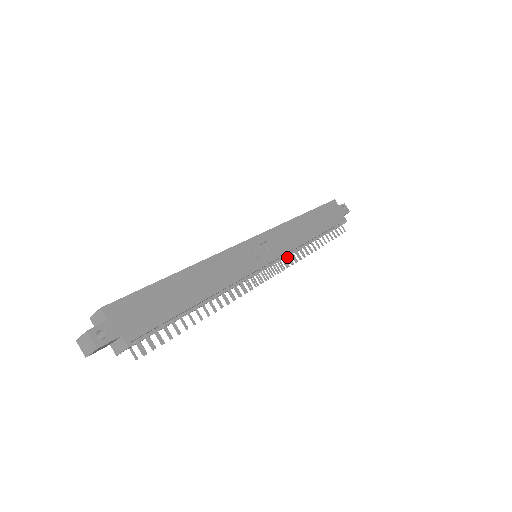
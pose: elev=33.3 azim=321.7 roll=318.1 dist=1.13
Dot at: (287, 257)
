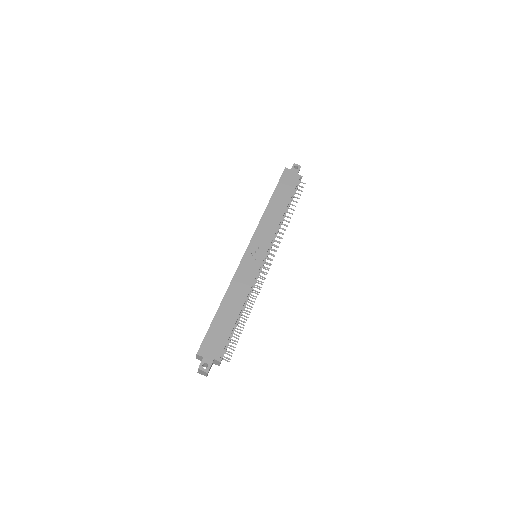
Dot at: (274, 241)
